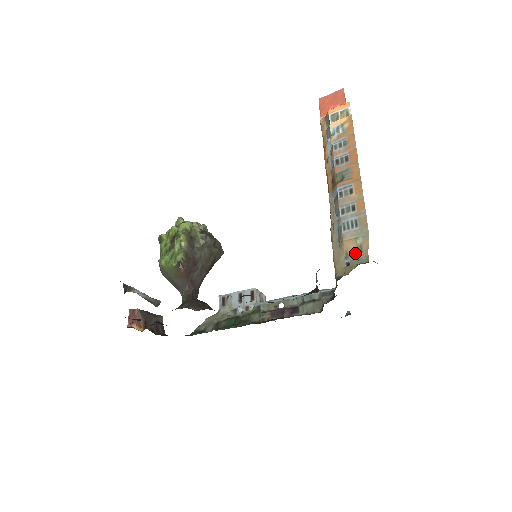
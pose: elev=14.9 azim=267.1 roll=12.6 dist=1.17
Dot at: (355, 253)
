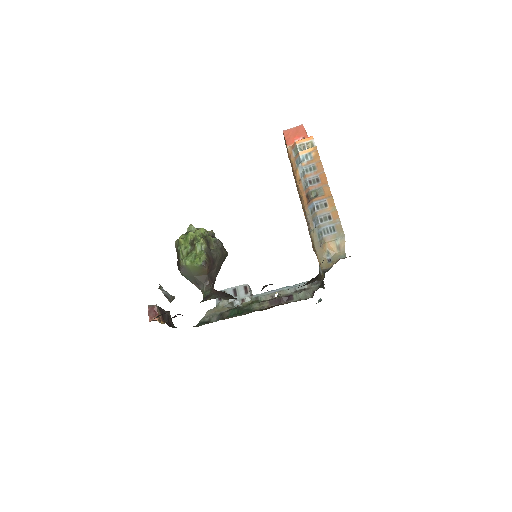
Dot at: (335, 251)
